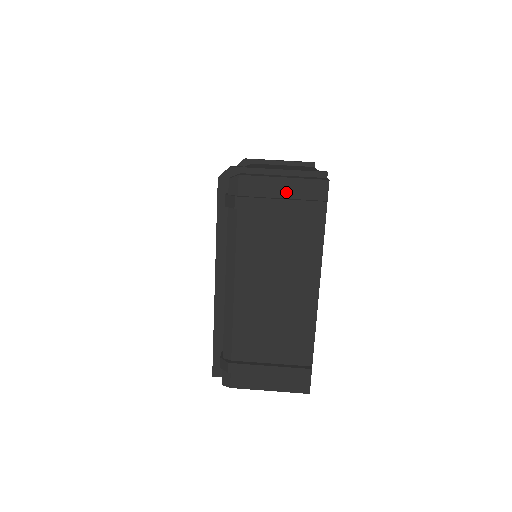
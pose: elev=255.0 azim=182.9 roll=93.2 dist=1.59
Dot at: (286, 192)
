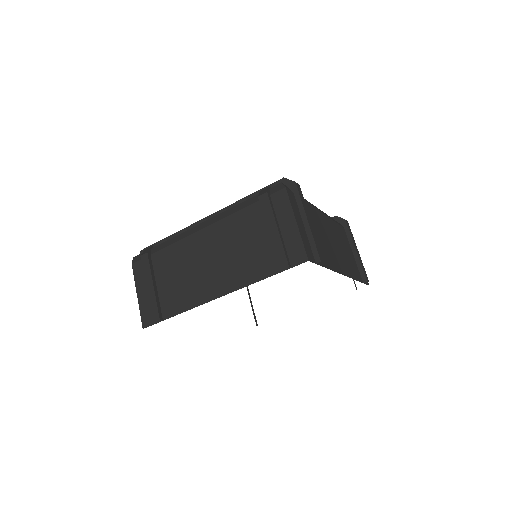
Dot at: (286, 231)
